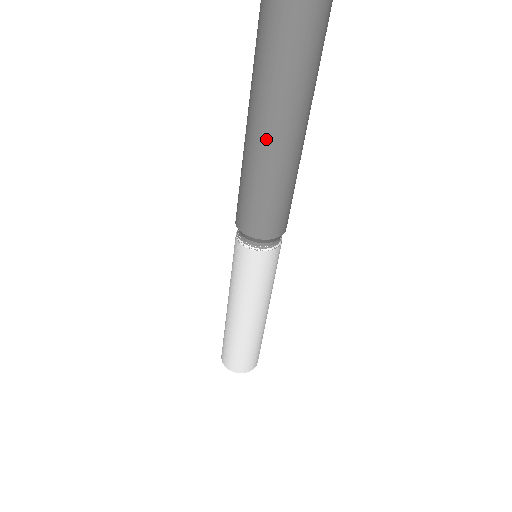
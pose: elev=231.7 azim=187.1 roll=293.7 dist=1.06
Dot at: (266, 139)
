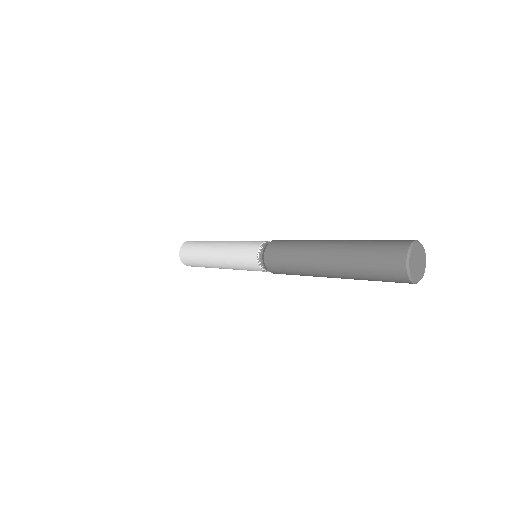
Dot at: occluded
